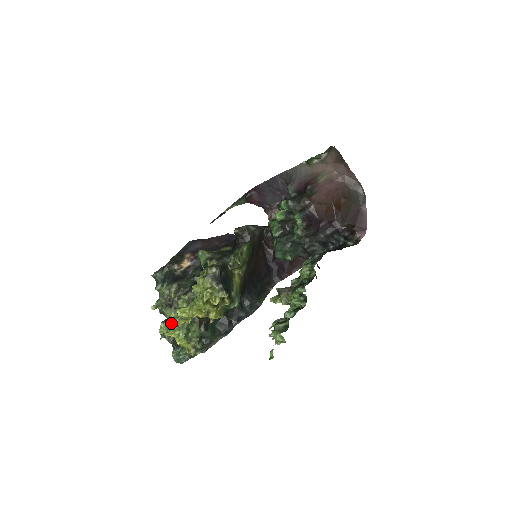
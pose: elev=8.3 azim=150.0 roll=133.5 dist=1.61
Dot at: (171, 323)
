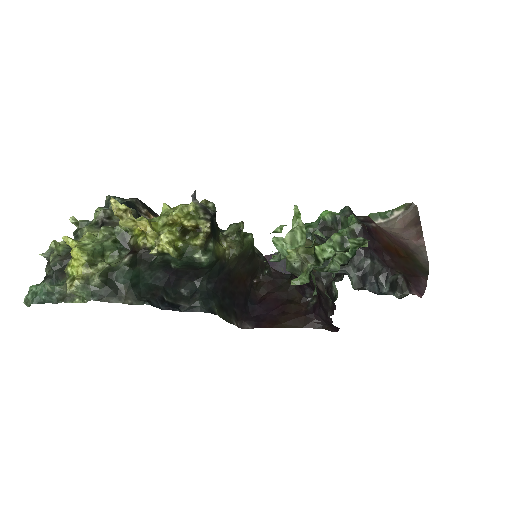
Dot at: (84, 236)
